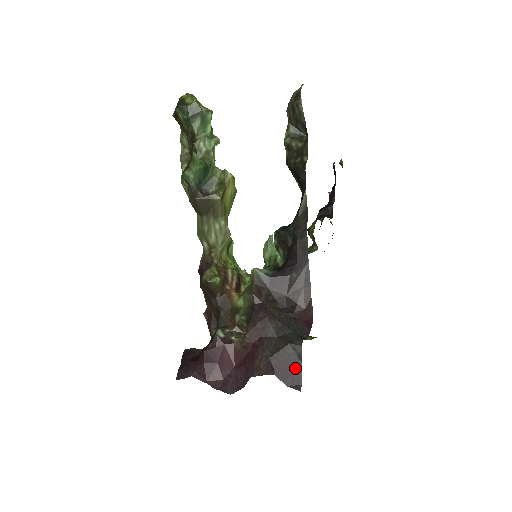
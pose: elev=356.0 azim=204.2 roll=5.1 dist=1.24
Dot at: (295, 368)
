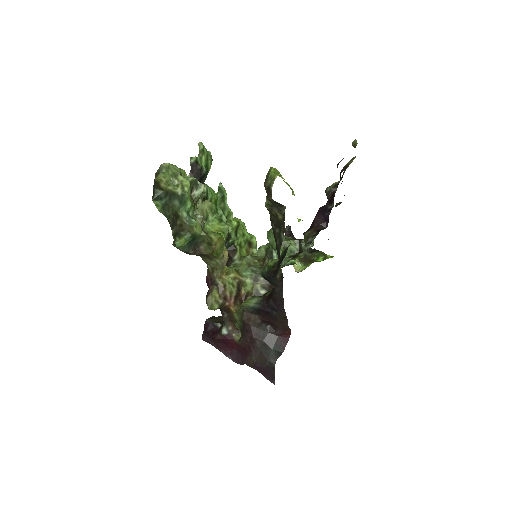
Dot at: (271, 373)
